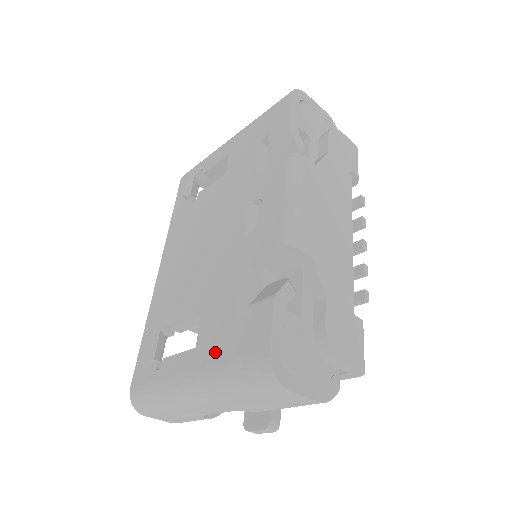
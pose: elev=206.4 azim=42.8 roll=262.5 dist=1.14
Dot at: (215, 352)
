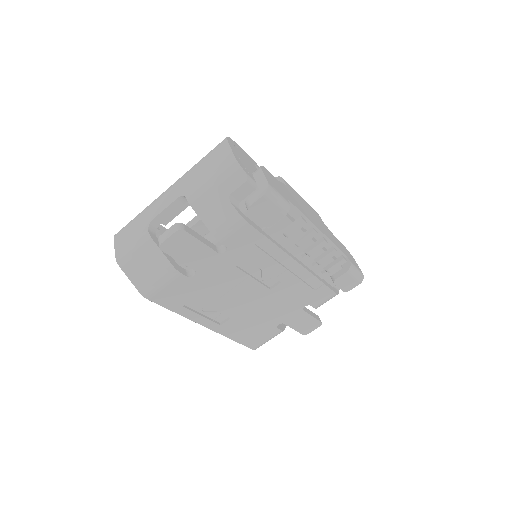
Dot at: occluded
